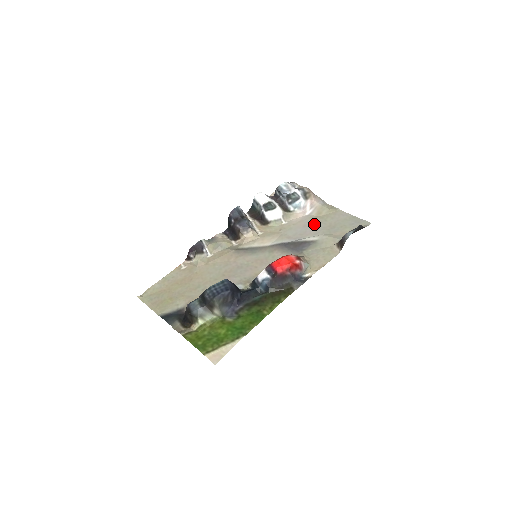
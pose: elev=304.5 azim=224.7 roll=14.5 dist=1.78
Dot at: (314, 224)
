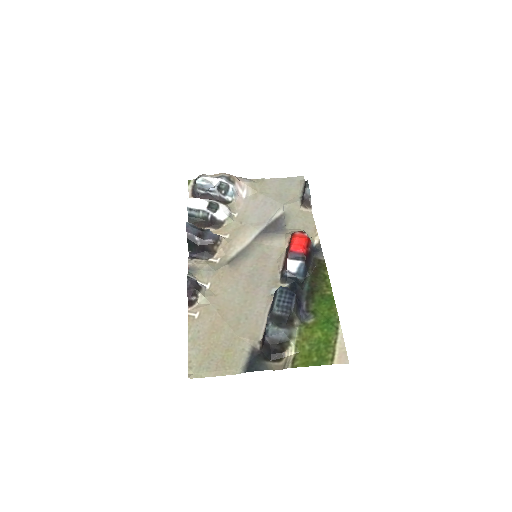
Dot at: (262, 201)
